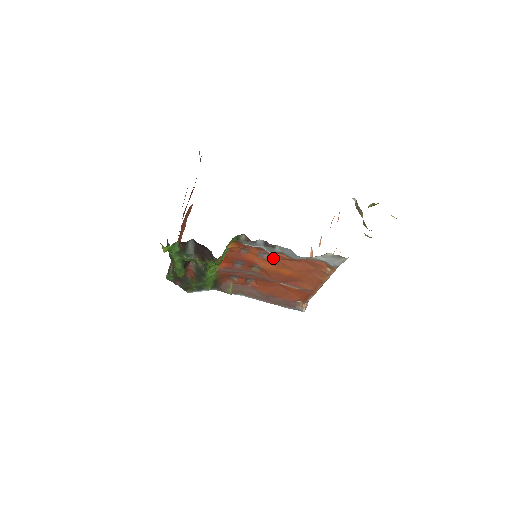
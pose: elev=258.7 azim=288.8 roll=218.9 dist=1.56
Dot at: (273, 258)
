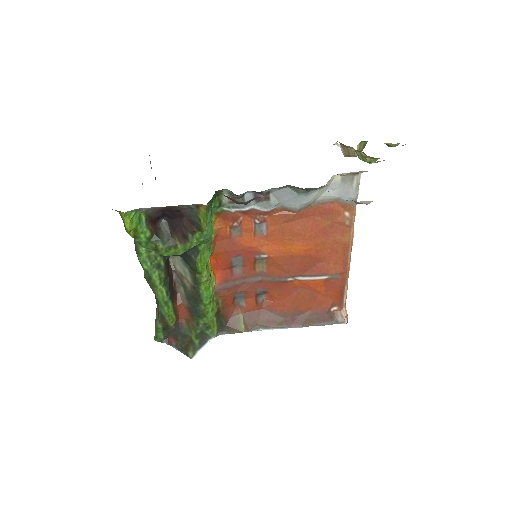
Dot at: (274, 227)
